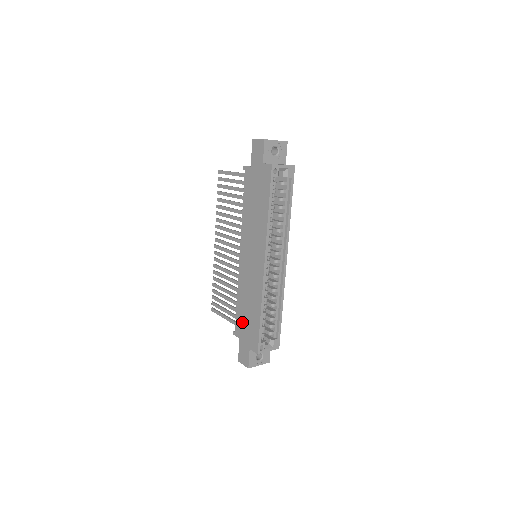
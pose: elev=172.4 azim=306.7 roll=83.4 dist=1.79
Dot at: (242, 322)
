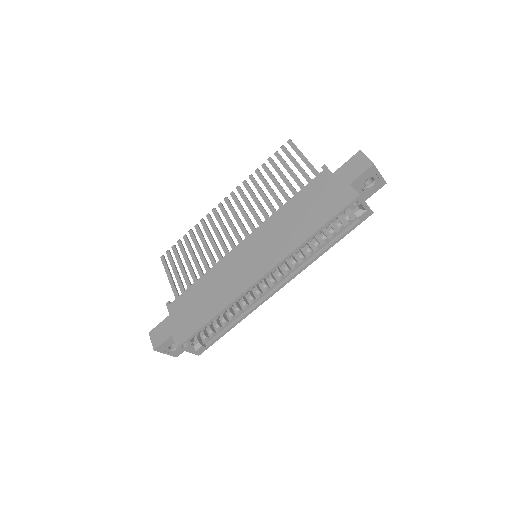
Dot at: (186, 303)
